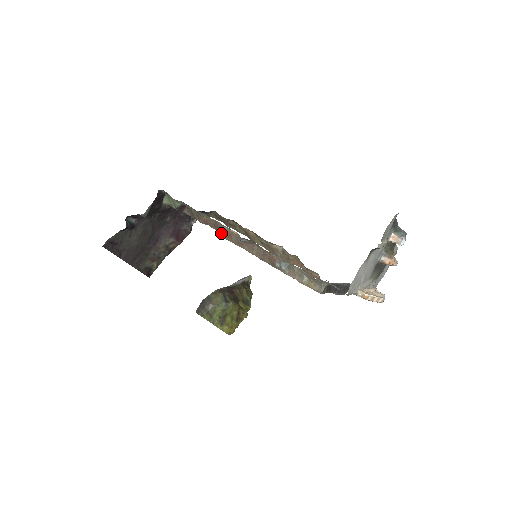
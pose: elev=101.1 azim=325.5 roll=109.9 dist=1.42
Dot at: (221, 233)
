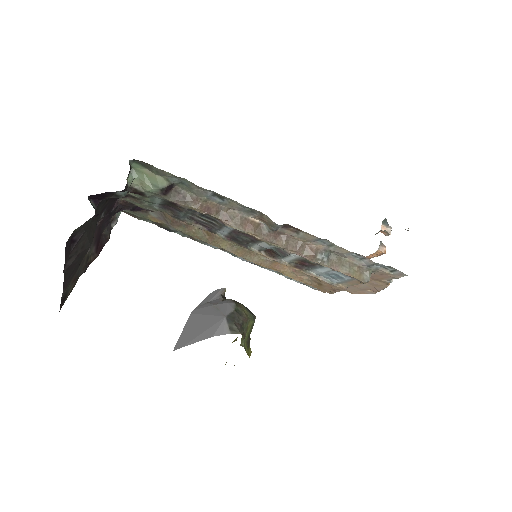
Dot at: (235, 223)
